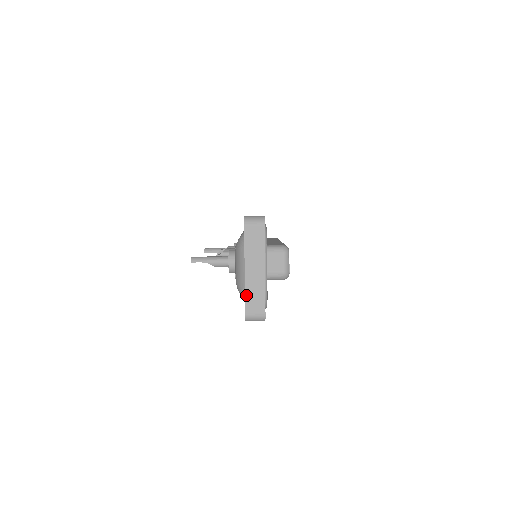
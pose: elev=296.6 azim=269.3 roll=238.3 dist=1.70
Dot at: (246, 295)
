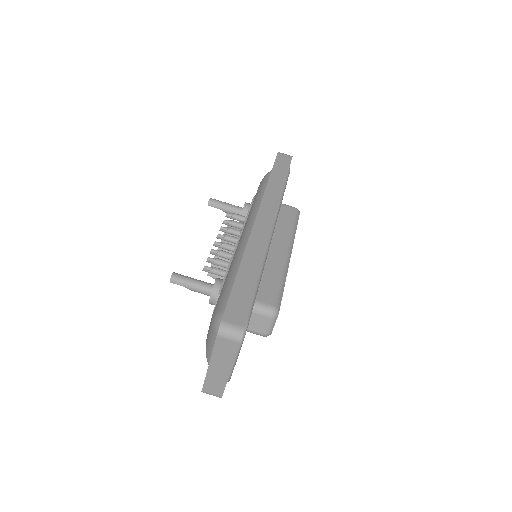
Dot at: (206, 381)
